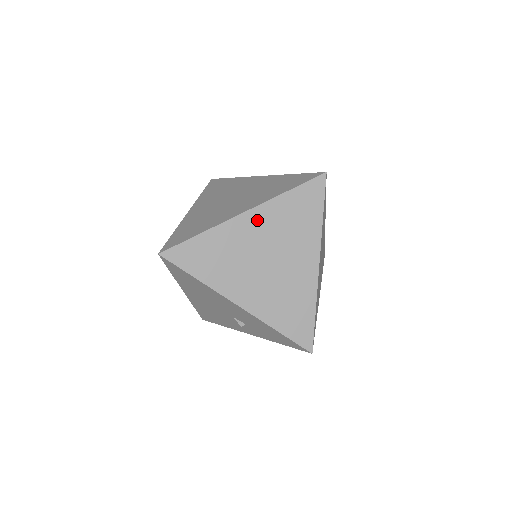
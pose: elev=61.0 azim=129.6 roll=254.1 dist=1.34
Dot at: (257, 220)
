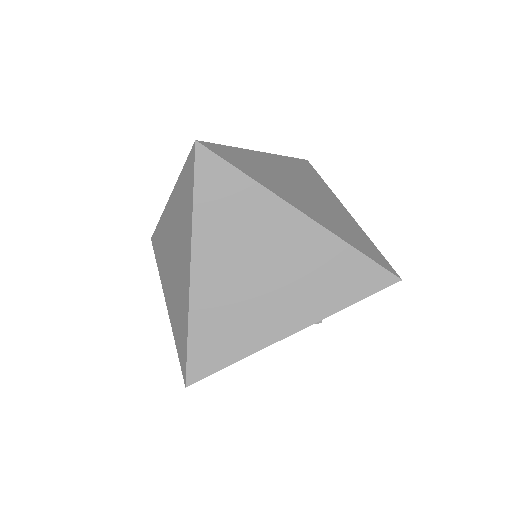
Dot at: (208, 260)
